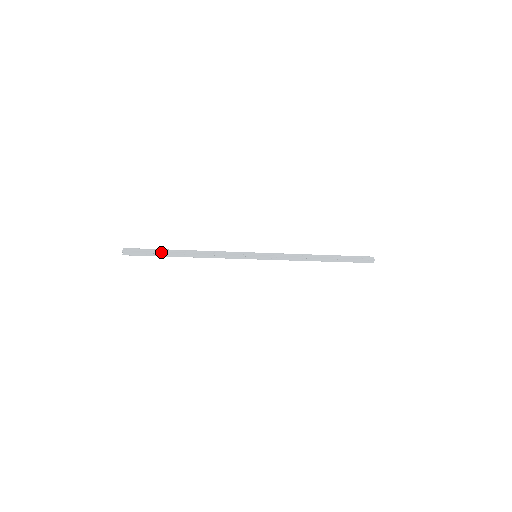
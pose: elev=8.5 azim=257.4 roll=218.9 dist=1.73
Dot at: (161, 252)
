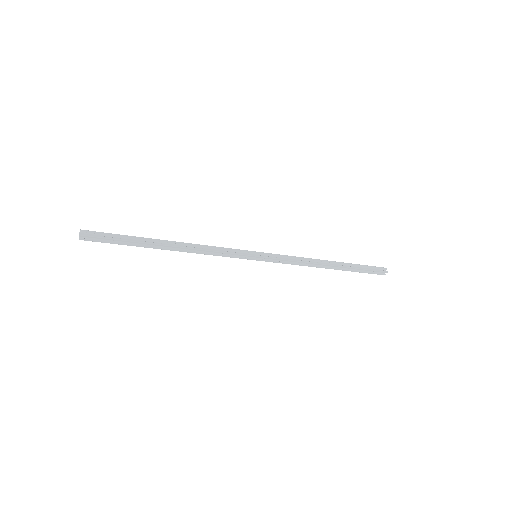
Dot at: (135, 241)
